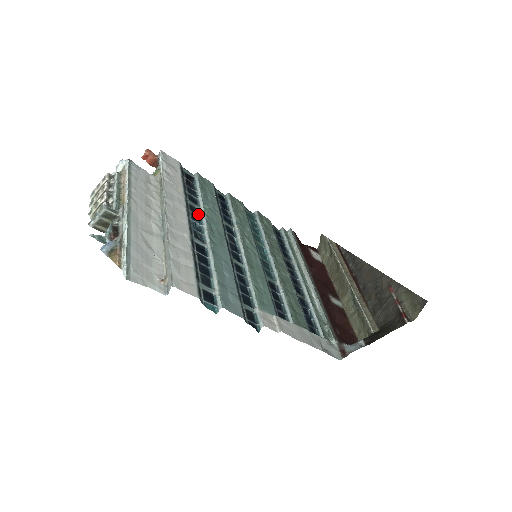
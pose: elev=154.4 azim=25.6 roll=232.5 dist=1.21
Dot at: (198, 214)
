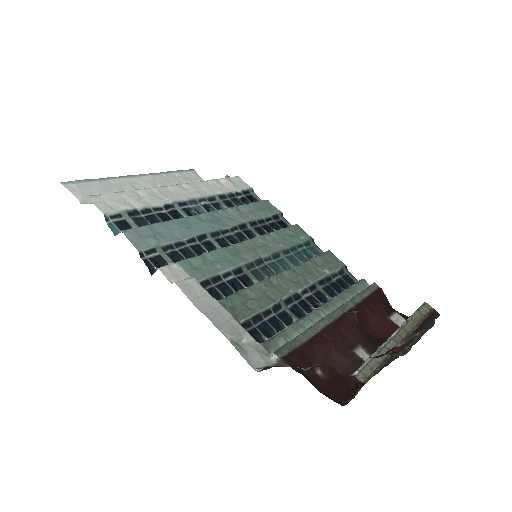
Dot at: occluded
